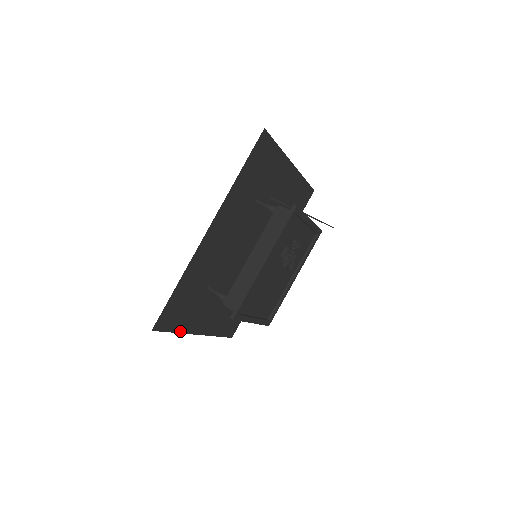
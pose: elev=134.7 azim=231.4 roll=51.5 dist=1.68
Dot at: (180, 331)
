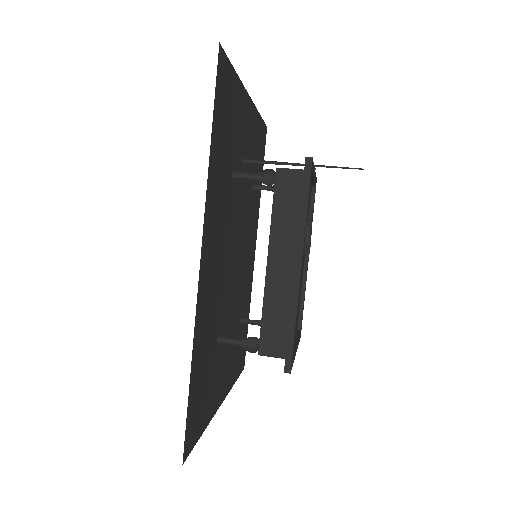
Dot at: (207, 423)
